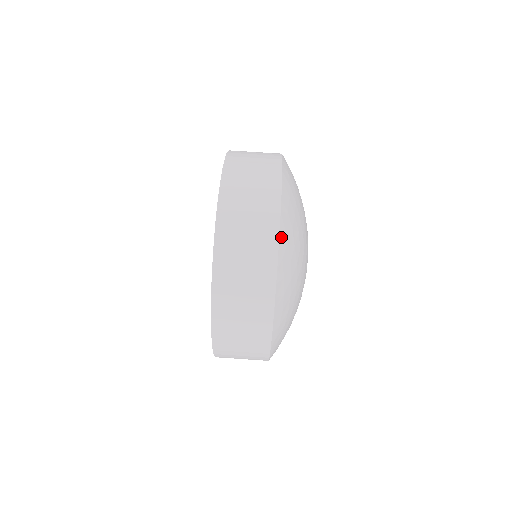
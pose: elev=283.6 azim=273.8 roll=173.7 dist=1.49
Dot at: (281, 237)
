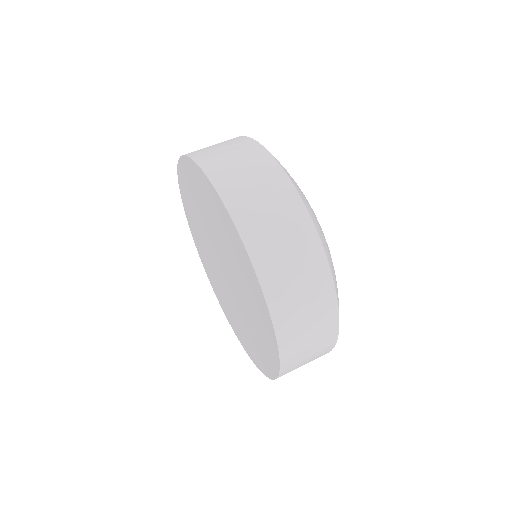
Dot at: (335, 284)
